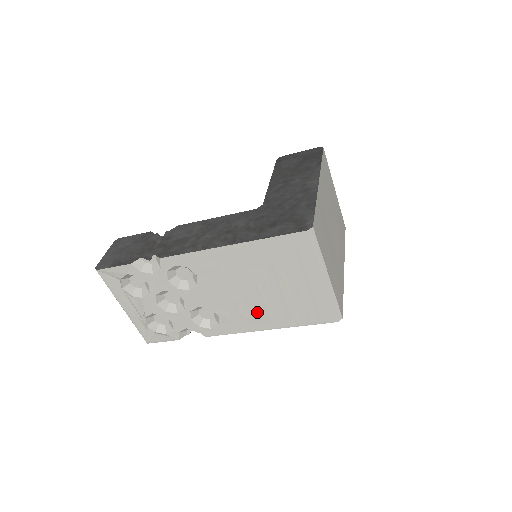
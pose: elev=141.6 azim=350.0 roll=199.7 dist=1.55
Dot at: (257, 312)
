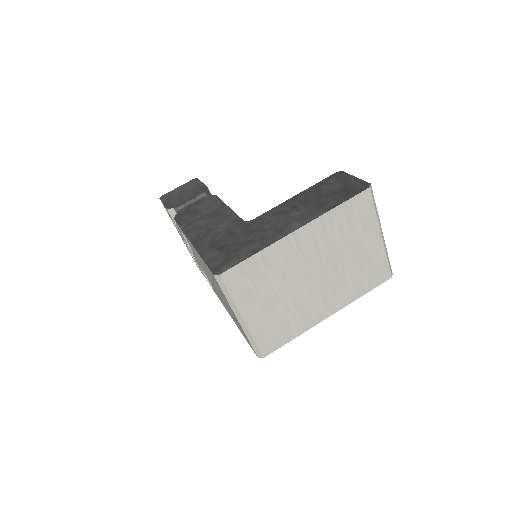
Dot at: occluded
